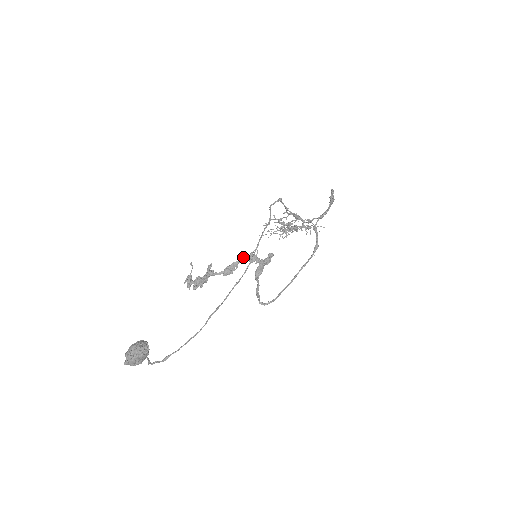
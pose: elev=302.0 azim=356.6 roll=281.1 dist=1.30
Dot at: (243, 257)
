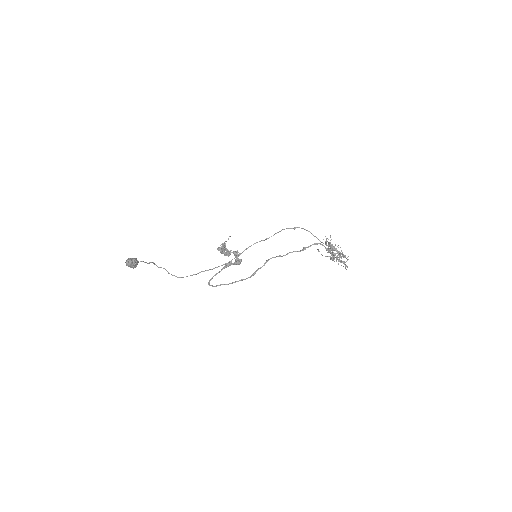
Dot at: (234, 251)
